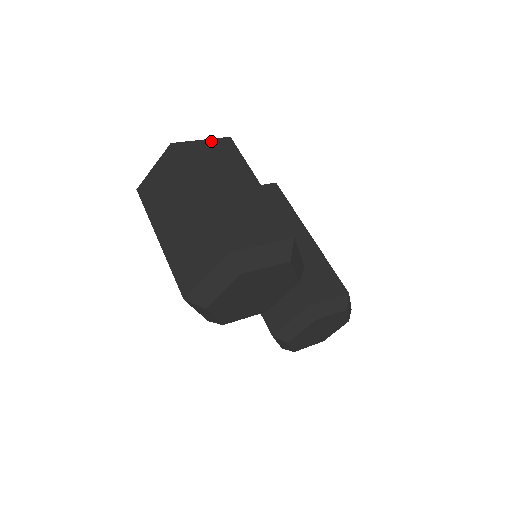
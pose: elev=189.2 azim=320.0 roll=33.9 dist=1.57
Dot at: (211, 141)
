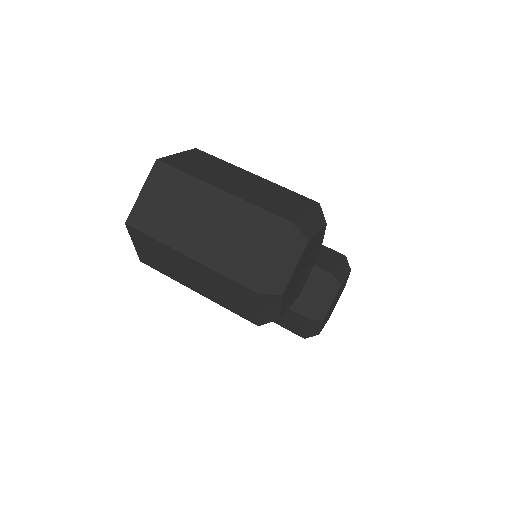
Dot at: (186, 153)
